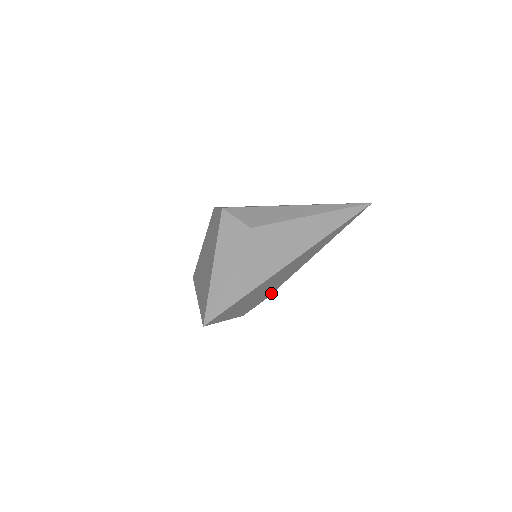
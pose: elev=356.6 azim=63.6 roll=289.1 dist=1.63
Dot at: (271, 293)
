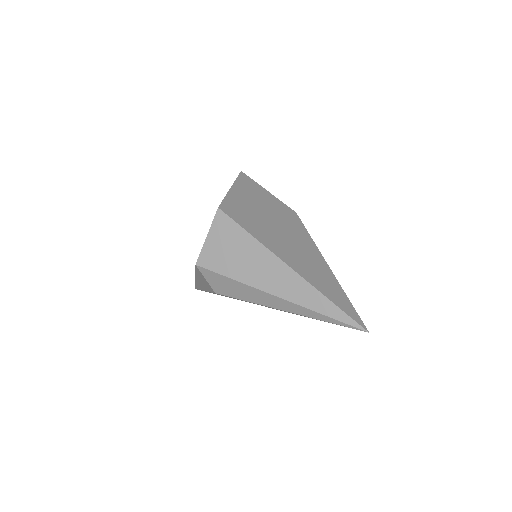
Dot at: occluded
